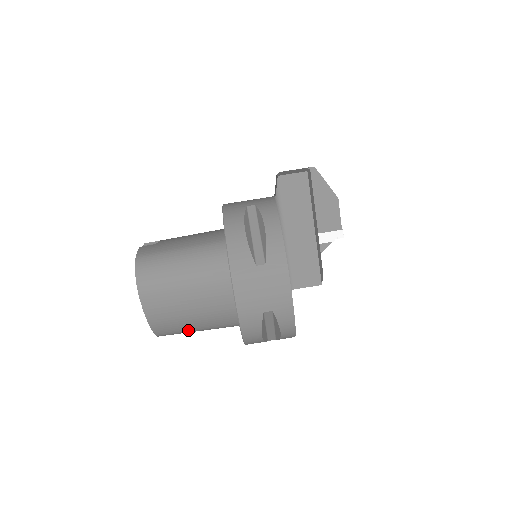
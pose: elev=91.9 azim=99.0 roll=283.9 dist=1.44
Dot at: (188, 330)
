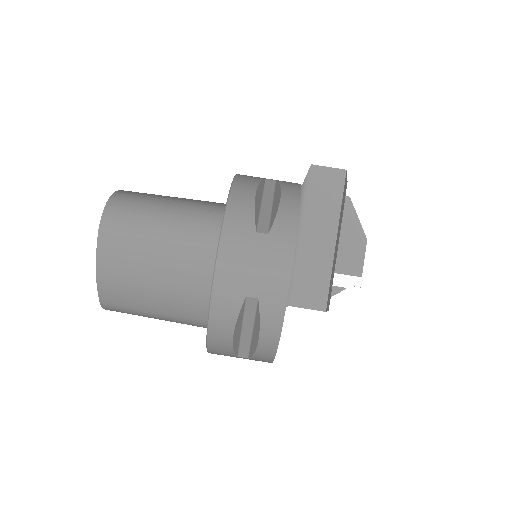
Dot at: (142, 308)
